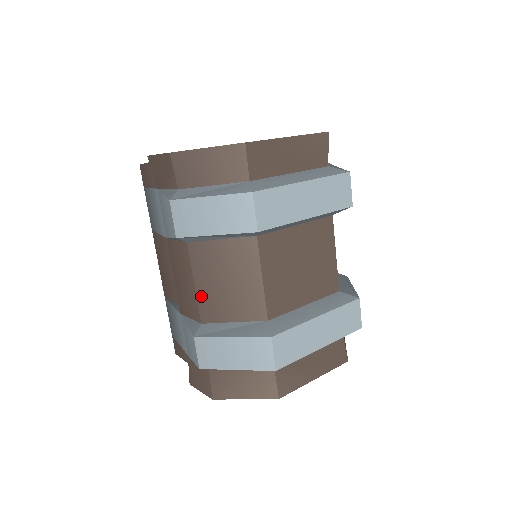
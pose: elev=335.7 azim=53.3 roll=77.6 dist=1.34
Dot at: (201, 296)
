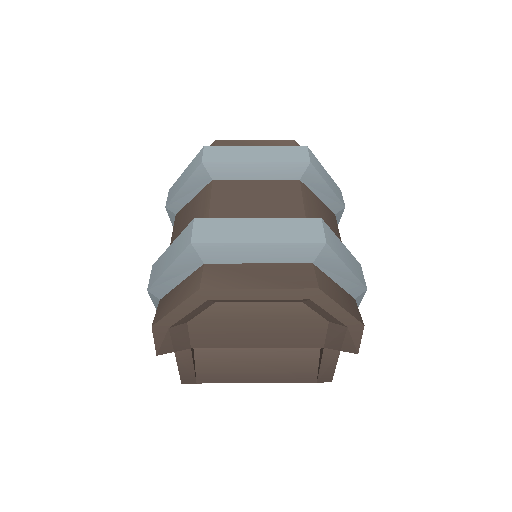
Dot at: occluded
